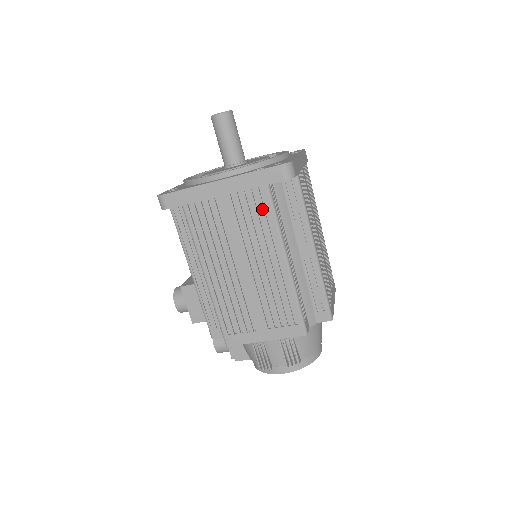
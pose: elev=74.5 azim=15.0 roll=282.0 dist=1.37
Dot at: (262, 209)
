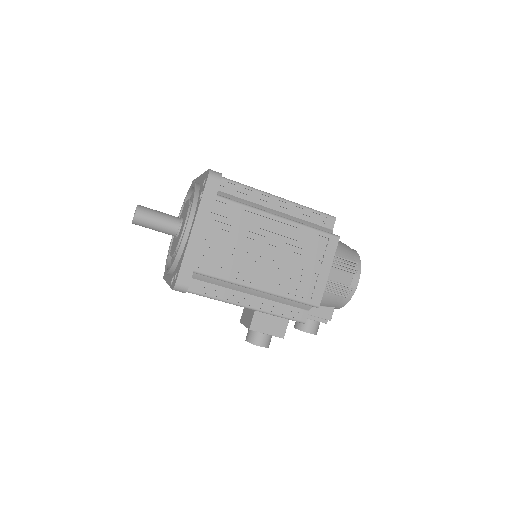
Dot at: (231, 210)
